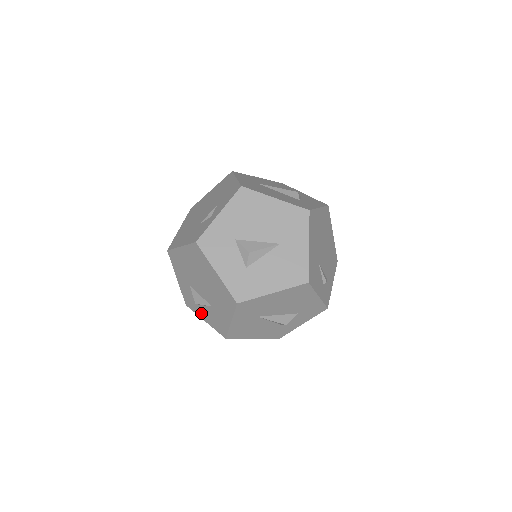
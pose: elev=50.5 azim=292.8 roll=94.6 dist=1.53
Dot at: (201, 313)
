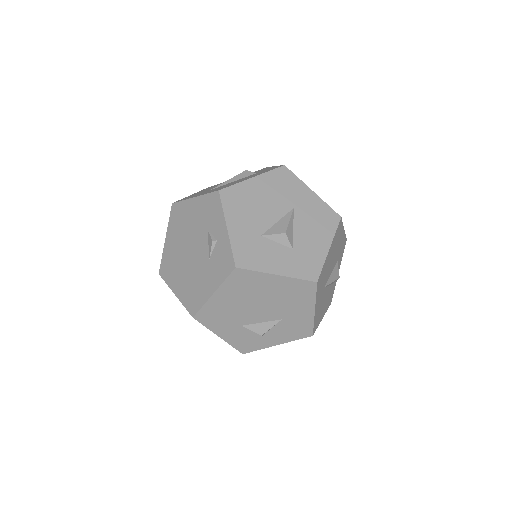
Dot at: (269, 341)
